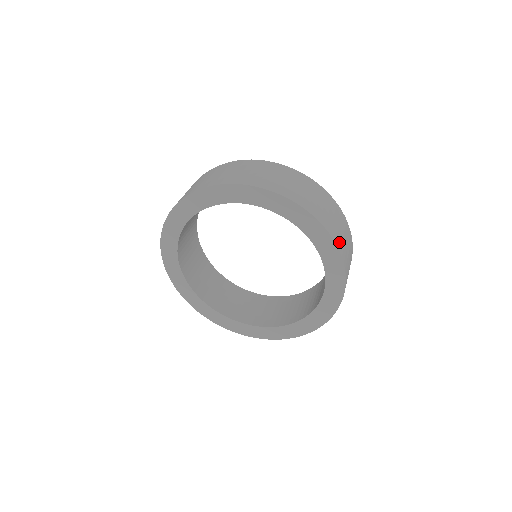
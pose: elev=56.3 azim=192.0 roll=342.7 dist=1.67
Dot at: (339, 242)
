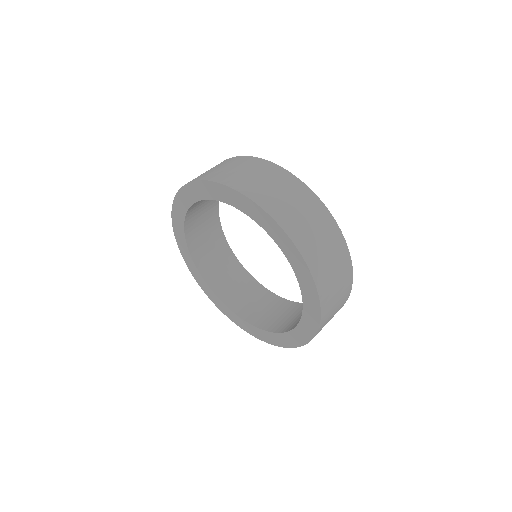
Dot at: (247, 188)
